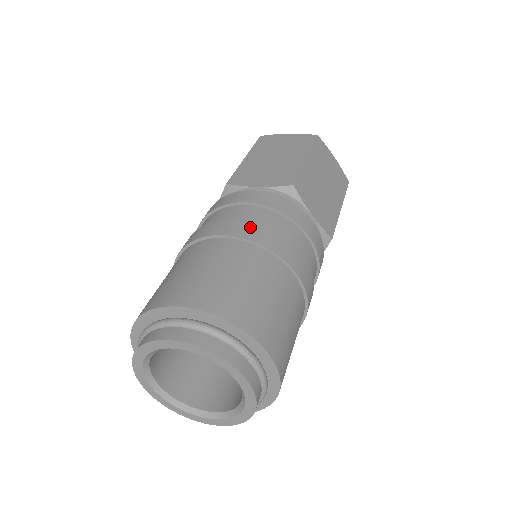
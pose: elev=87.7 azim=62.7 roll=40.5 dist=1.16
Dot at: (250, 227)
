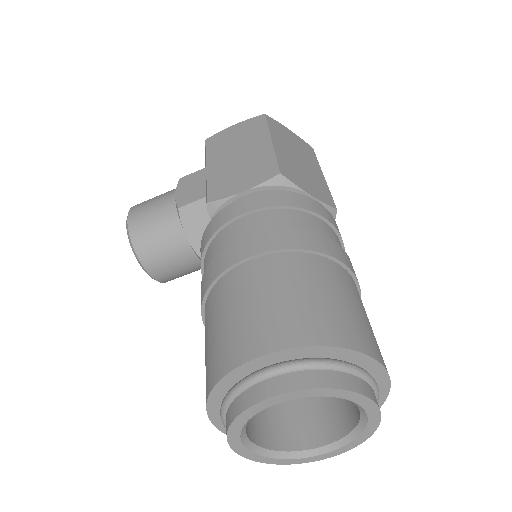
Dot at: (346, 255)
